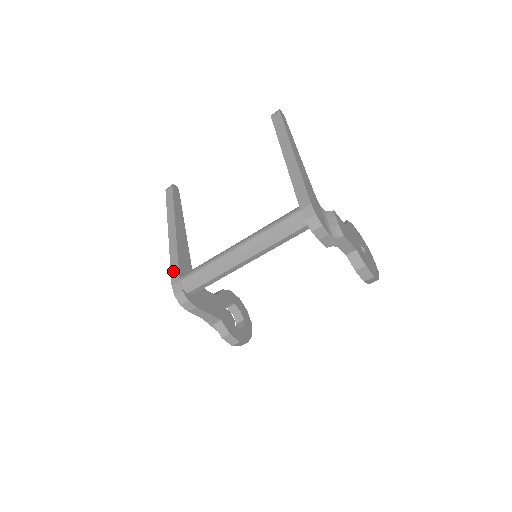
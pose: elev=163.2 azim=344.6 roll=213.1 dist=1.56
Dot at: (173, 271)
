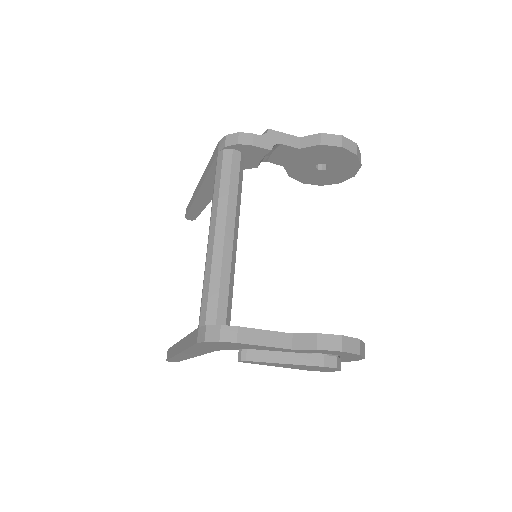
Dot at: (192, 341)
